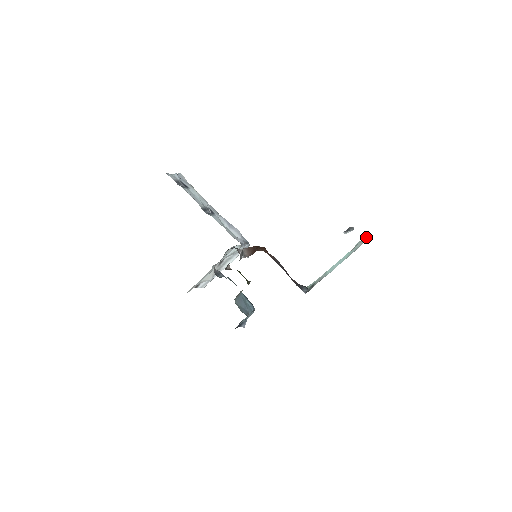
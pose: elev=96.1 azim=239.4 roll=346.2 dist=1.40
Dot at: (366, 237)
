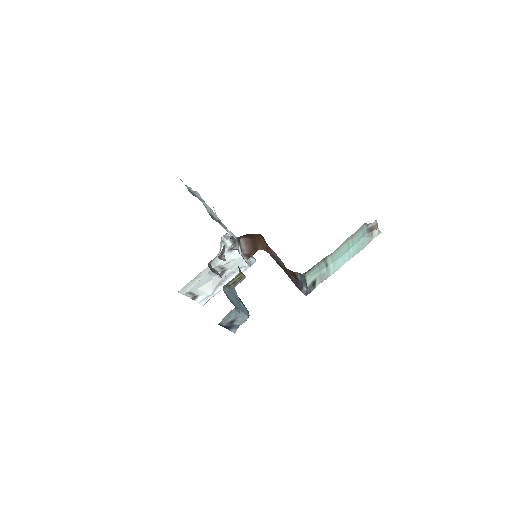
Dot at: (372, 225)
